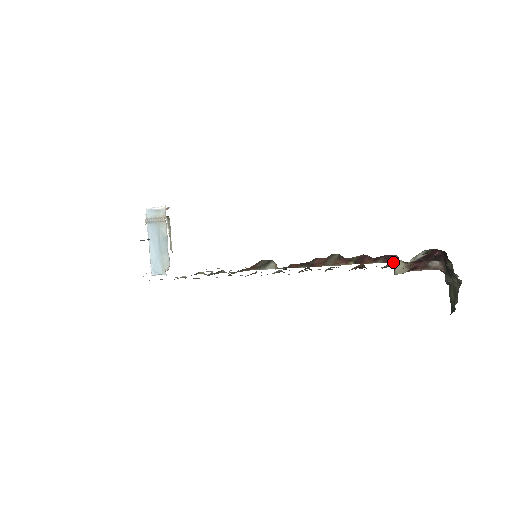
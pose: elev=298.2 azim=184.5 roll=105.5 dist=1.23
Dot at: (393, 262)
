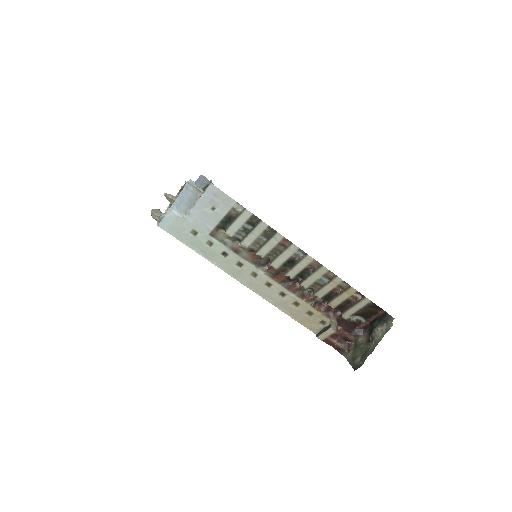
Dot at: (333, 319)
